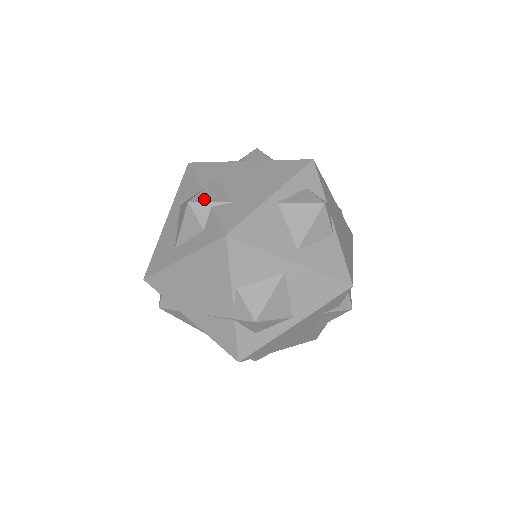
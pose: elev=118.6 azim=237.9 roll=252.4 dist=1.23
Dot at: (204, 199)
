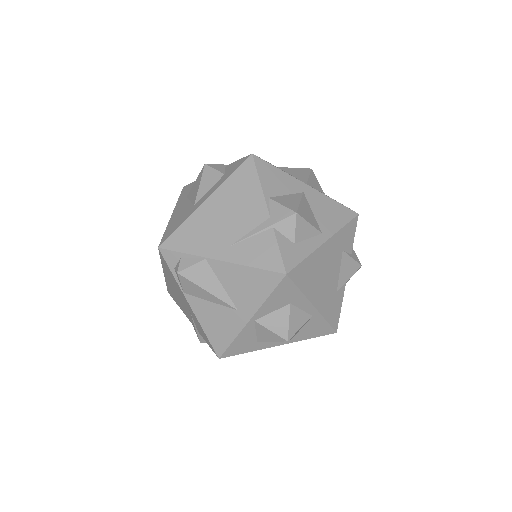
Dot at: (217, 165)
